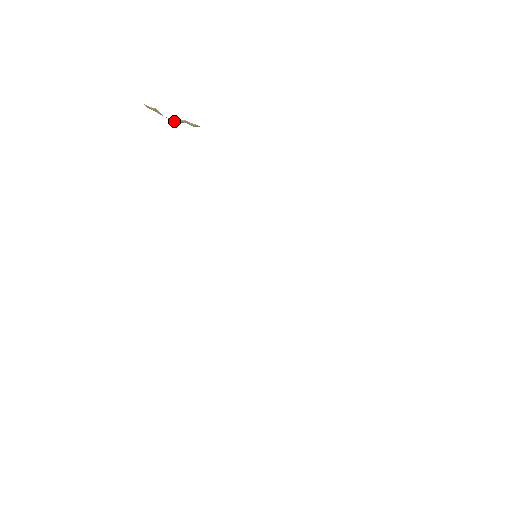
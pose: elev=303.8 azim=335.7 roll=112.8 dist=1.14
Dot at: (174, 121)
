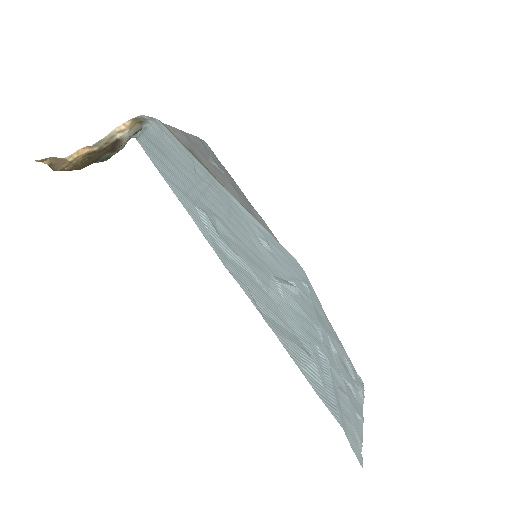
Dot at: (104, 147)
